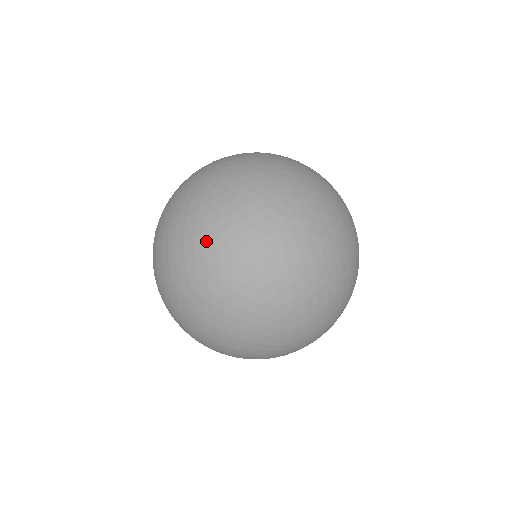
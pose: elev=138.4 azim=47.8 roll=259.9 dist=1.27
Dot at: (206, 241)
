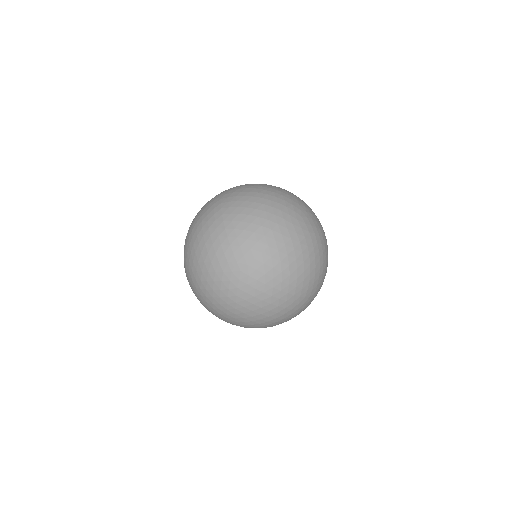
Dot at: (266, 189)
